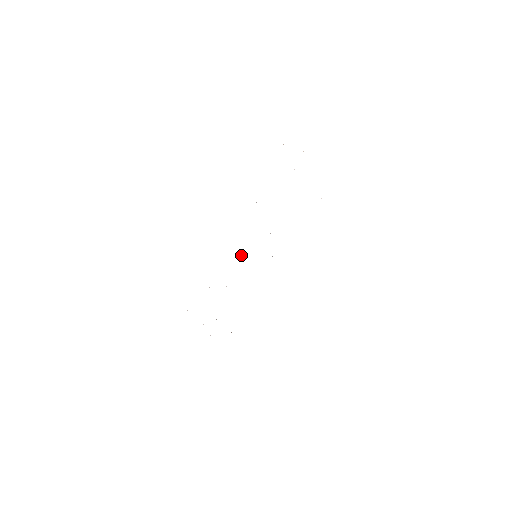
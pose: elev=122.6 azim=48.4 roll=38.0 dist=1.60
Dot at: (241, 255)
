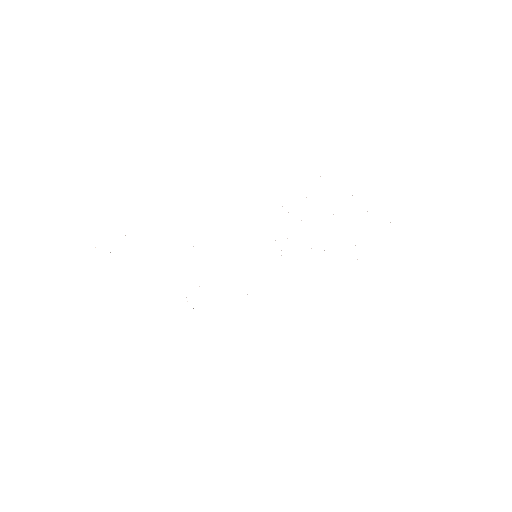
Dot at: occluded
